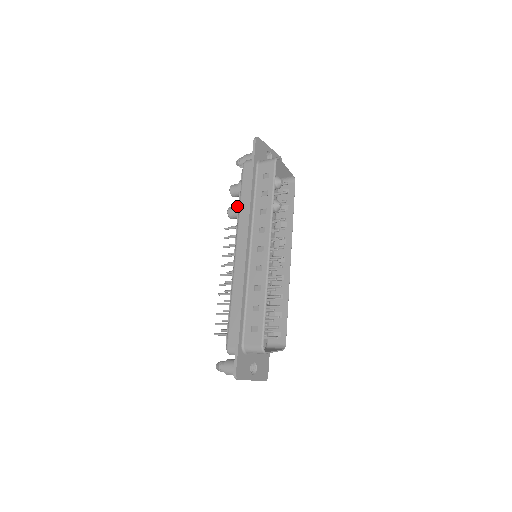
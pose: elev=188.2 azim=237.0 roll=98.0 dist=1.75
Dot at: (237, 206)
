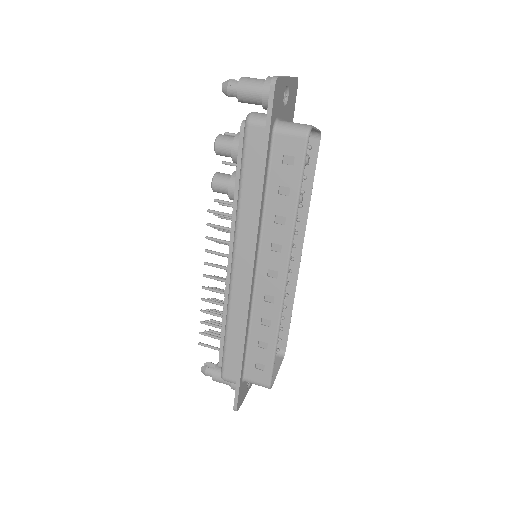
Dot at: (231, 186)
